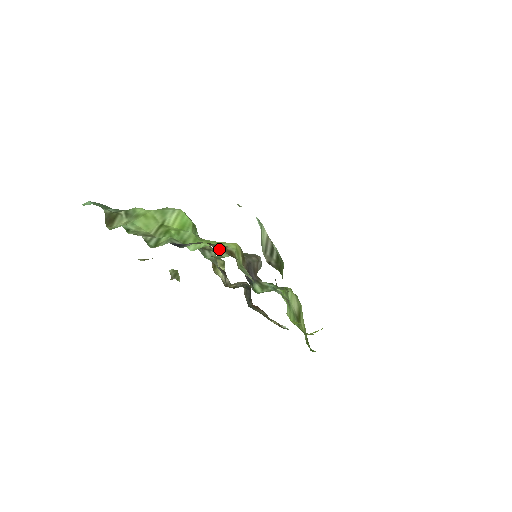
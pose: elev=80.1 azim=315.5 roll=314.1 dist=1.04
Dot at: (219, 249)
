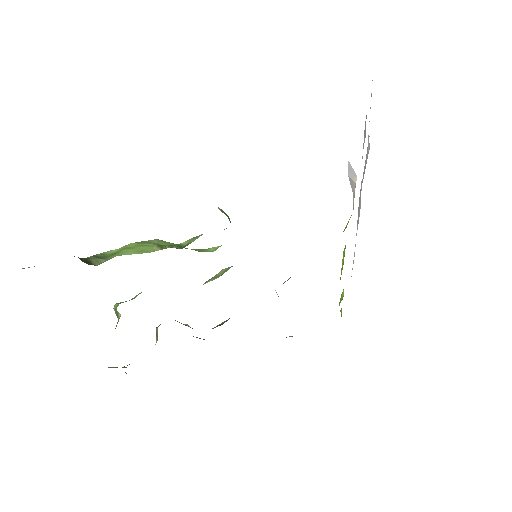
Dot at: occluded
